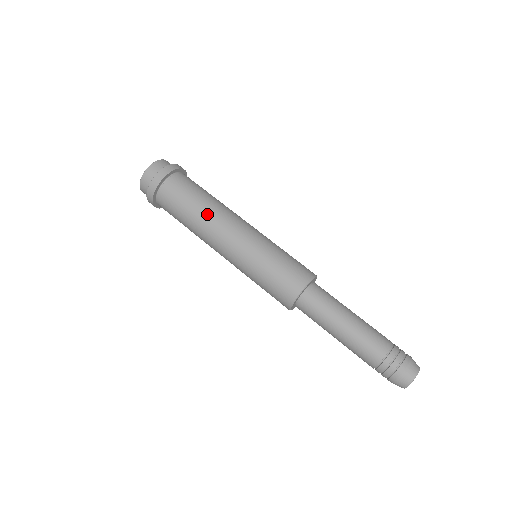
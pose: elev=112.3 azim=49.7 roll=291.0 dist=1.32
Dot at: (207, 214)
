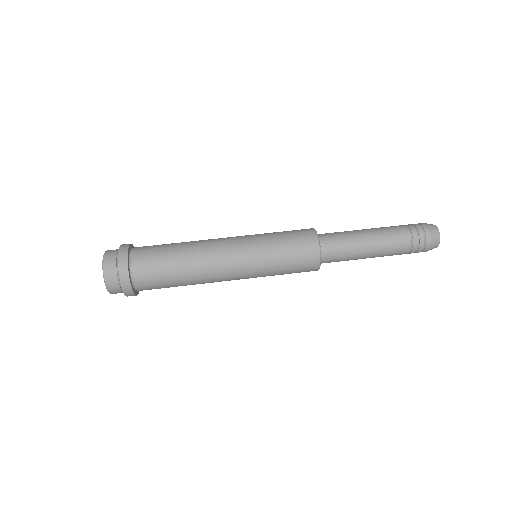
Dot at: (192, 242)
